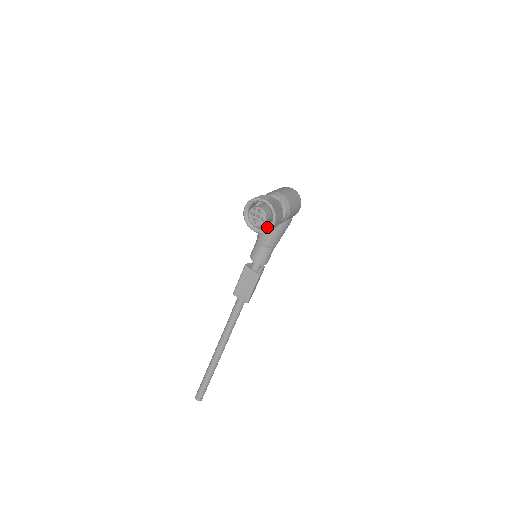
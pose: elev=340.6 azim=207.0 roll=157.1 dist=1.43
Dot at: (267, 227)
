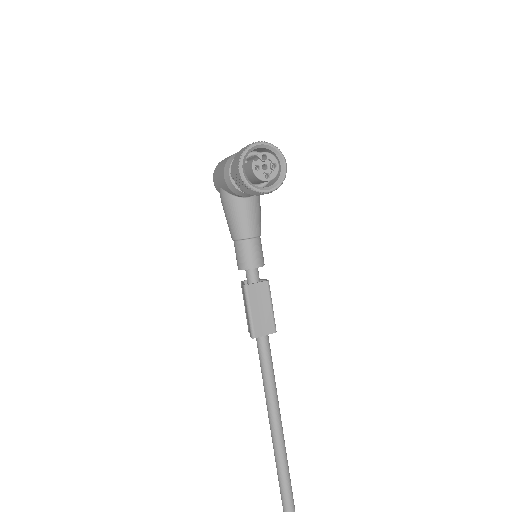
Dot at: (280, 175)
